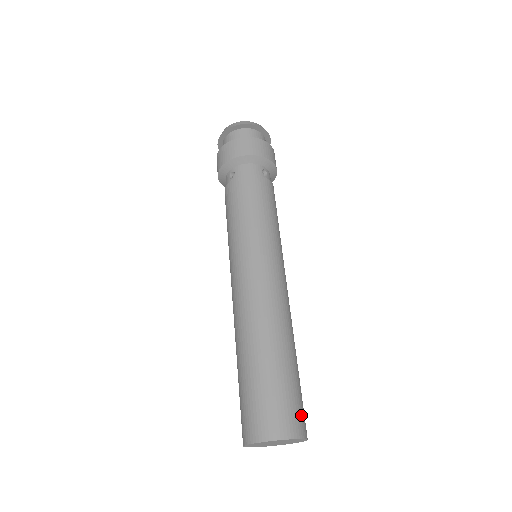
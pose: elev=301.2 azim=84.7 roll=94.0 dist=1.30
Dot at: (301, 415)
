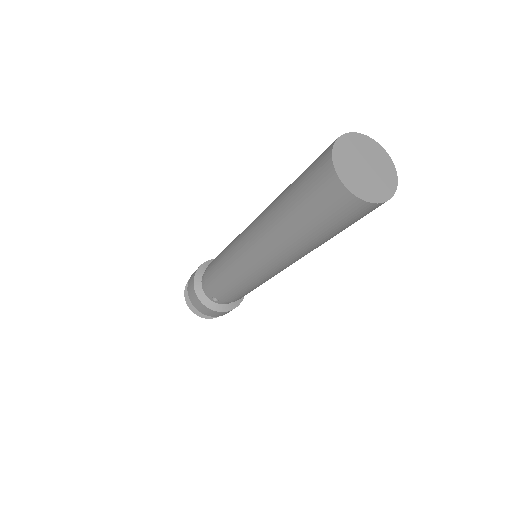
Dot at: occluded
